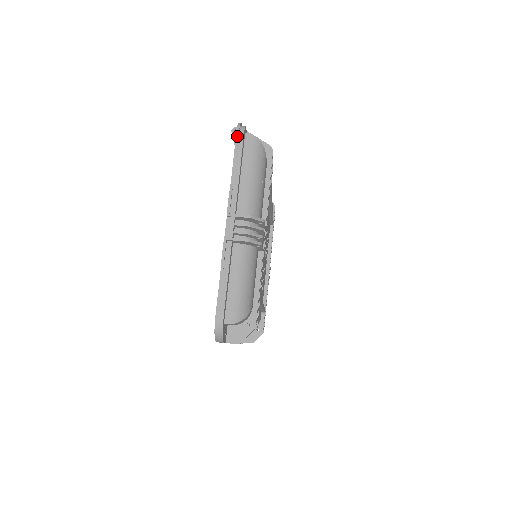
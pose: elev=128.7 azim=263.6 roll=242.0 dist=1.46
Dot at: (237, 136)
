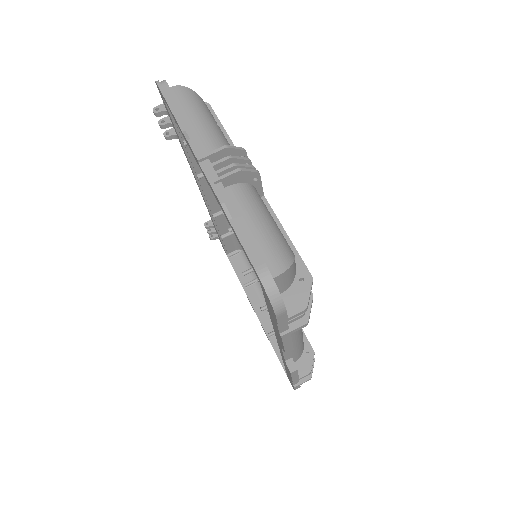
Dot at: (161, 89)
